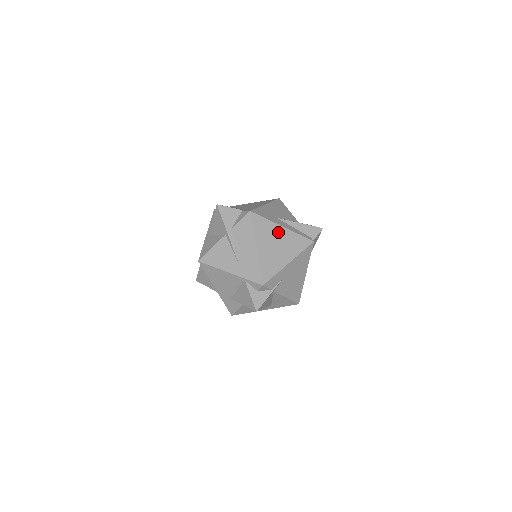
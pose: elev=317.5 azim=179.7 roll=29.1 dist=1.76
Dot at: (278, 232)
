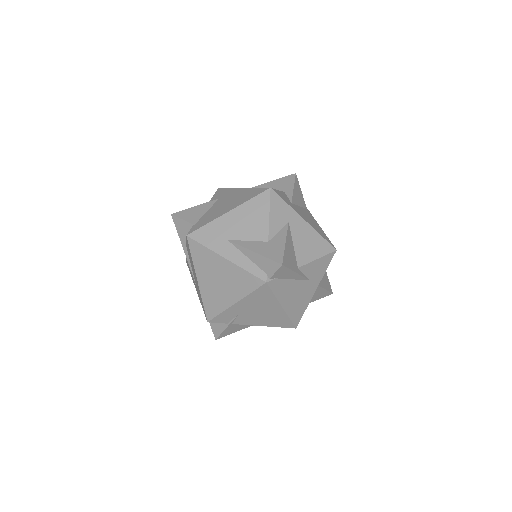
Dot at: (220, 264)
